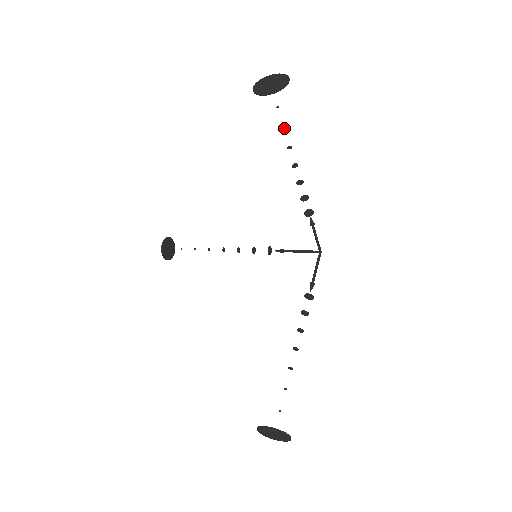
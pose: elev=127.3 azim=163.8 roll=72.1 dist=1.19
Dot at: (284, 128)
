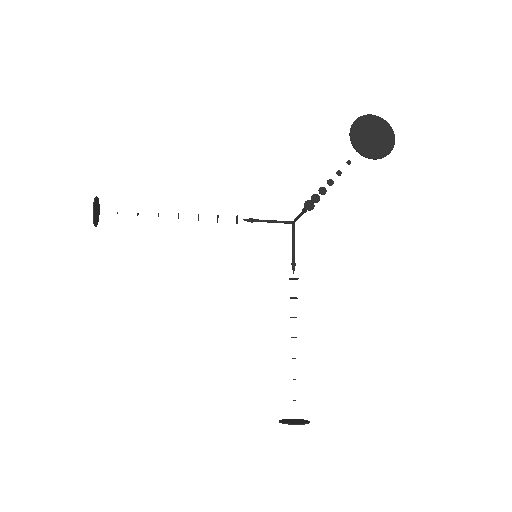
Dot at: occluded
